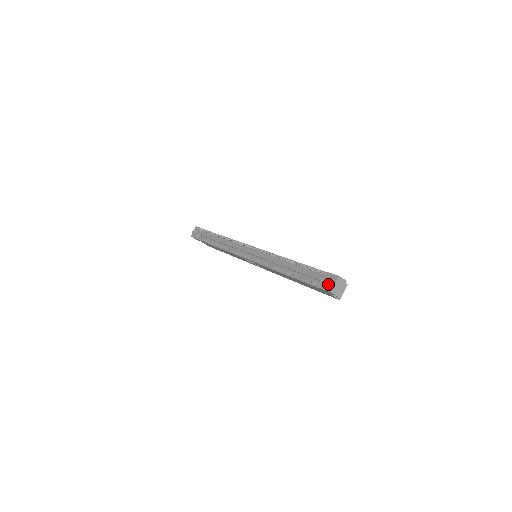
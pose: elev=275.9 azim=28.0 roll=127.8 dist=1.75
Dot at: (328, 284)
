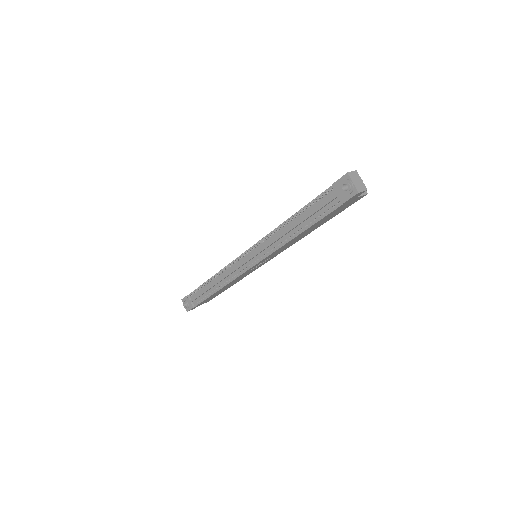
Dot at: (347, 190)
